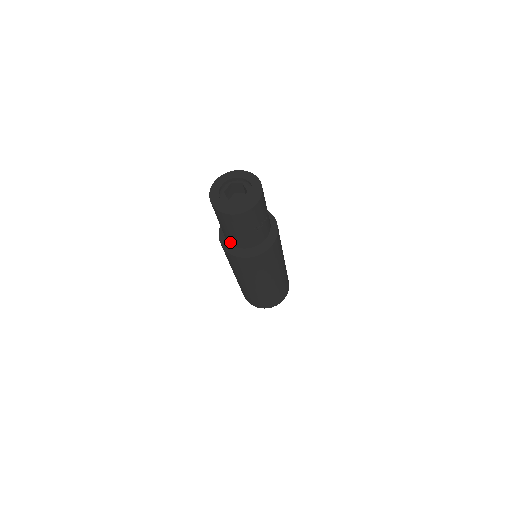
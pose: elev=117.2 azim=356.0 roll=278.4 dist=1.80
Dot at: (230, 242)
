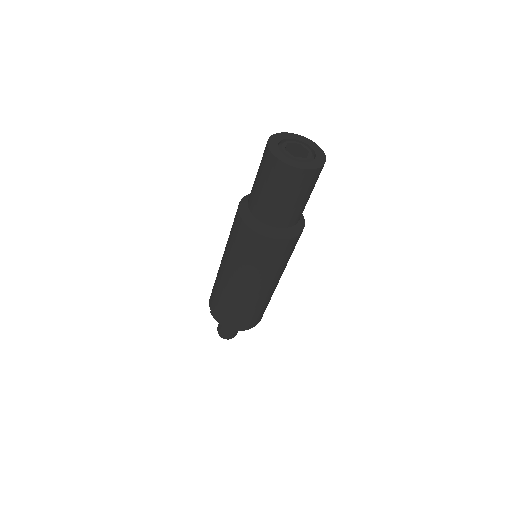
Dot at: (265, 220)
